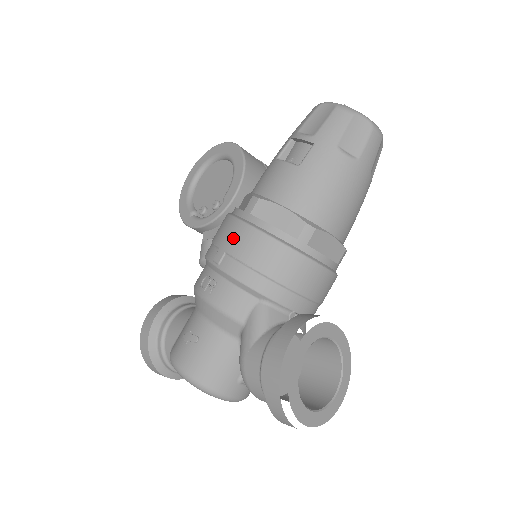
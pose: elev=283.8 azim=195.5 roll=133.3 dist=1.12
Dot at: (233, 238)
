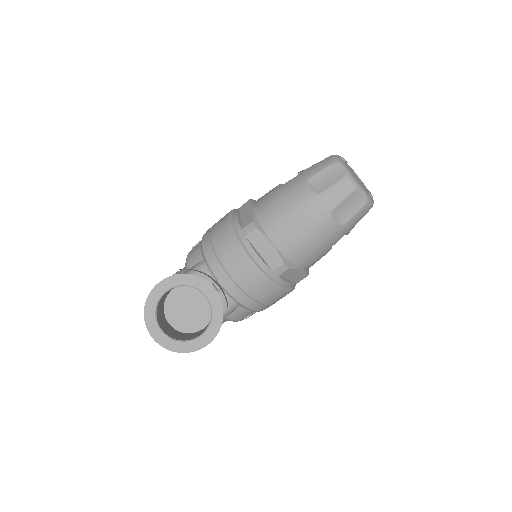
Dot at: (221, 218)
